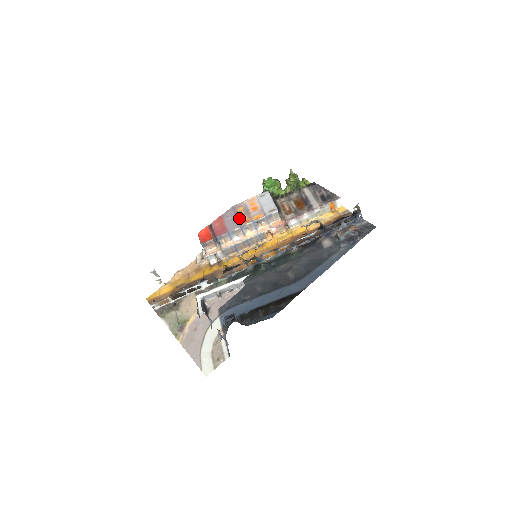
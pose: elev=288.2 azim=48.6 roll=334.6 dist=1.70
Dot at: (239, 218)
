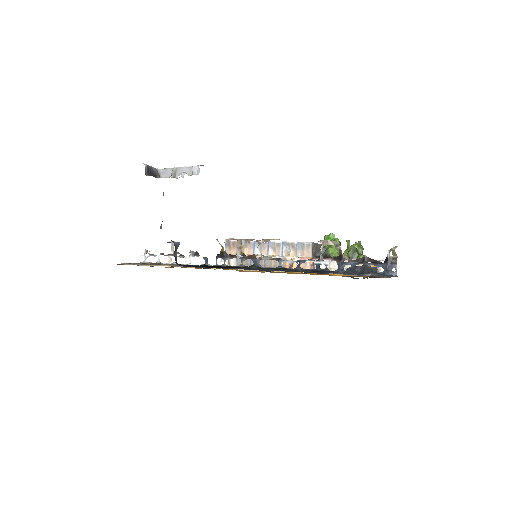
Dot at: occluded
